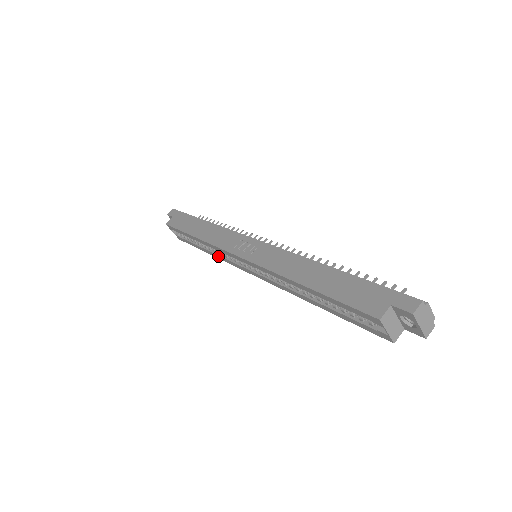
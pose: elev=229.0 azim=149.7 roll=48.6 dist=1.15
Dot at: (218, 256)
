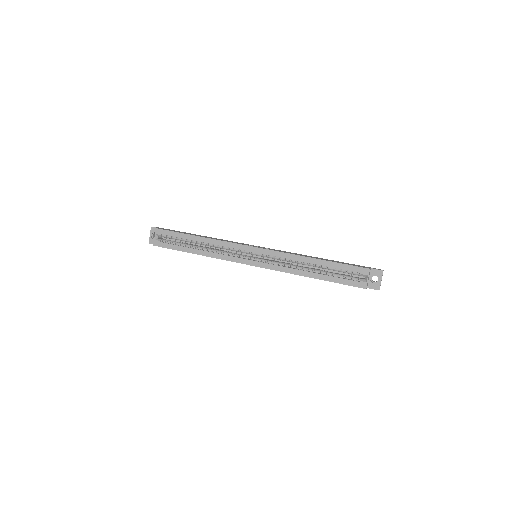
Dot at: (214, 254)
